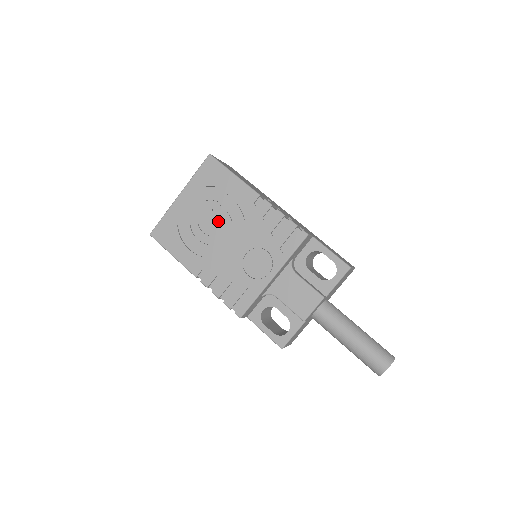
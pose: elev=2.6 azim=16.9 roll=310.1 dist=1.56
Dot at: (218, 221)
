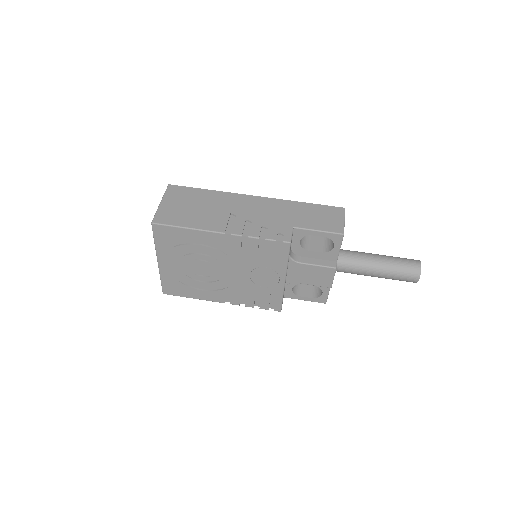
Dot at: (207, 265)
